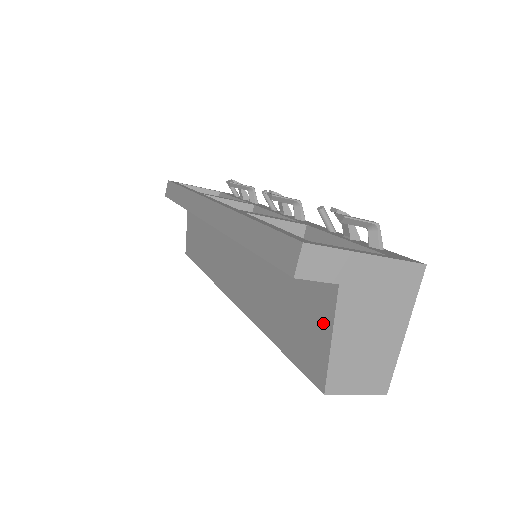
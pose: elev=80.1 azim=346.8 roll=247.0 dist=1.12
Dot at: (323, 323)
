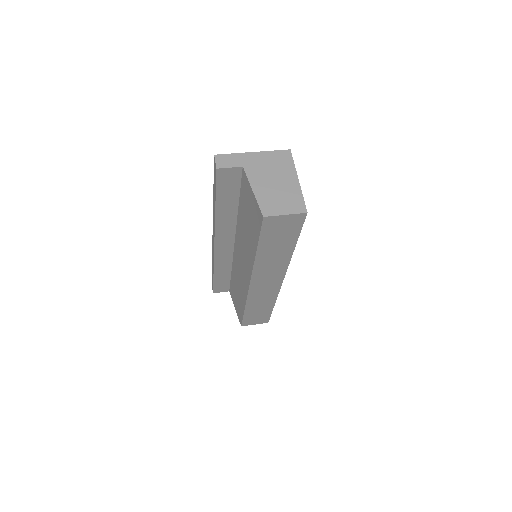
Dot at: (250, 192)
